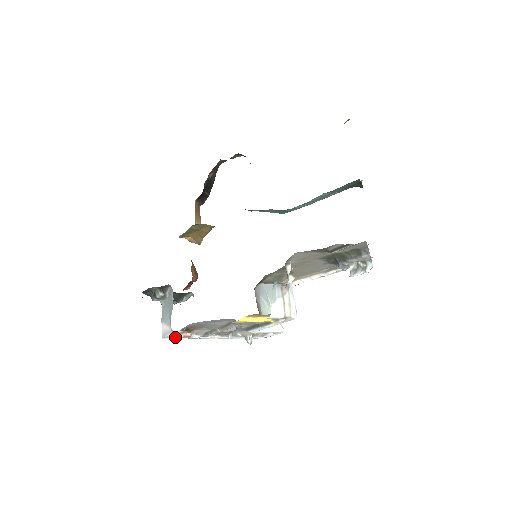
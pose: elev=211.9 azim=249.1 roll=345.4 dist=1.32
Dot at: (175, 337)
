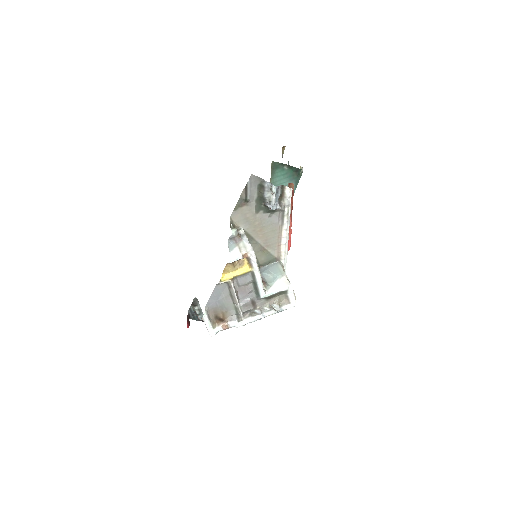
Dot at: (217, 330)
